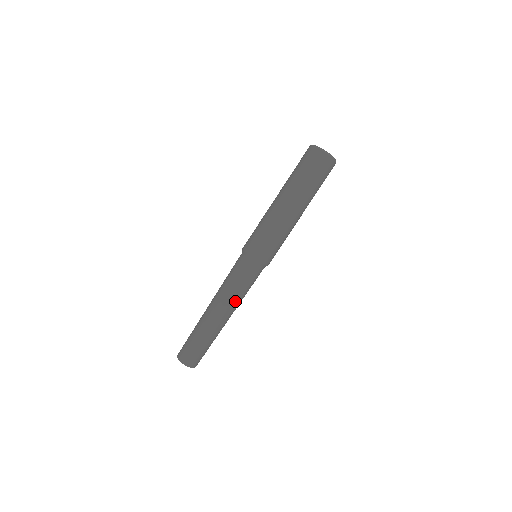
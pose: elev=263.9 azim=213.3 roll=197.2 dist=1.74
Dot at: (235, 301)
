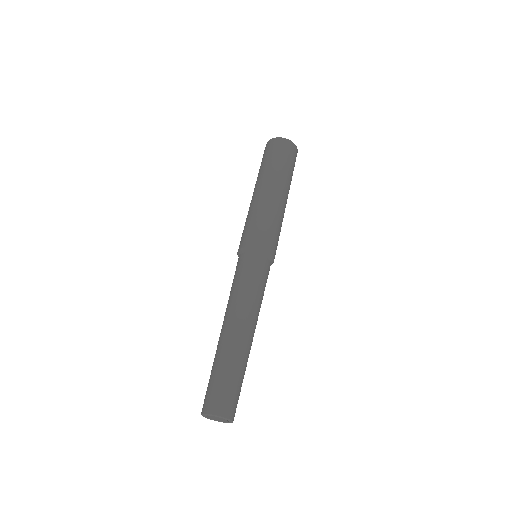
Dot at: (257, 308)
